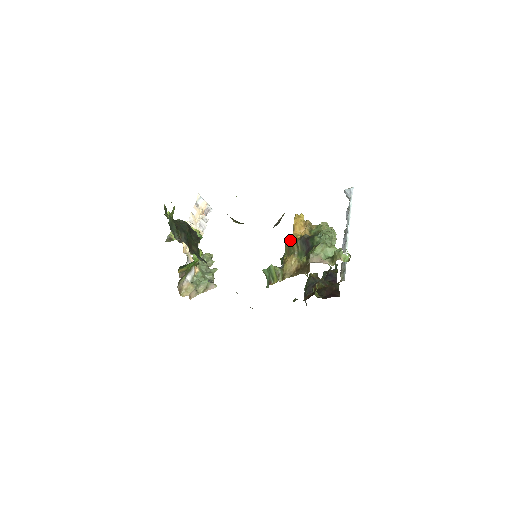
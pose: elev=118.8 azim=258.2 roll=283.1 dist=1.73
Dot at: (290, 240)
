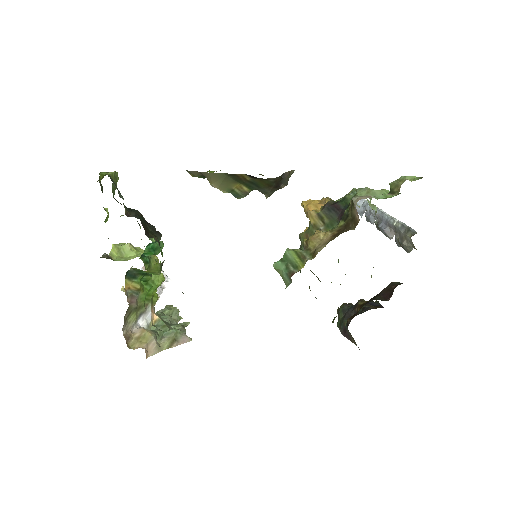
Dot at: occluded
